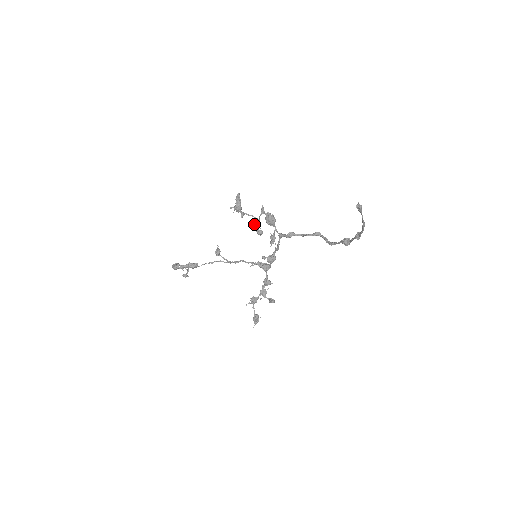
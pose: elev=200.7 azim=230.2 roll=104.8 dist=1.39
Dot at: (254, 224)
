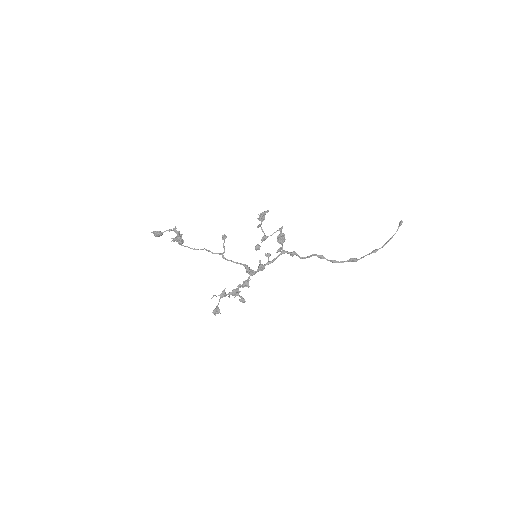
Dot at: (262, 237)
